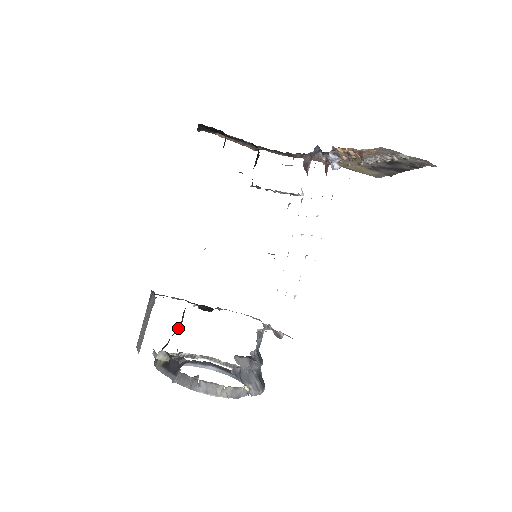
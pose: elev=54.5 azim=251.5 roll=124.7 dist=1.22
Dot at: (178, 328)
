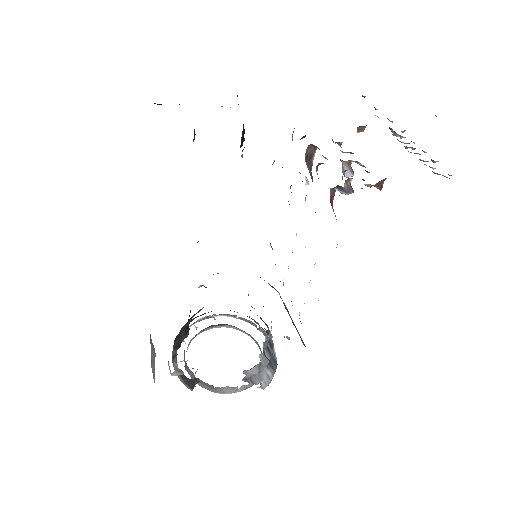
Dot at: (187, 334)
